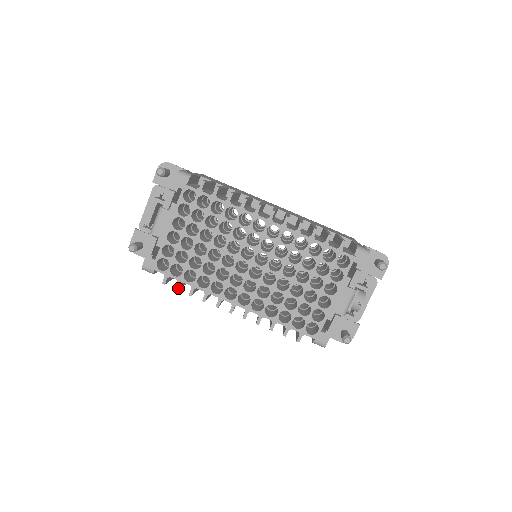
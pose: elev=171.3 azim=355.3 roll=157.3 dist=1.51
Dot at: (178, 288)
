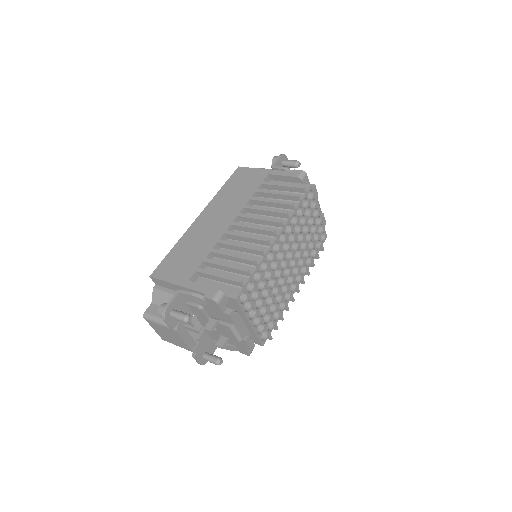
Dot at: (277, 328)
